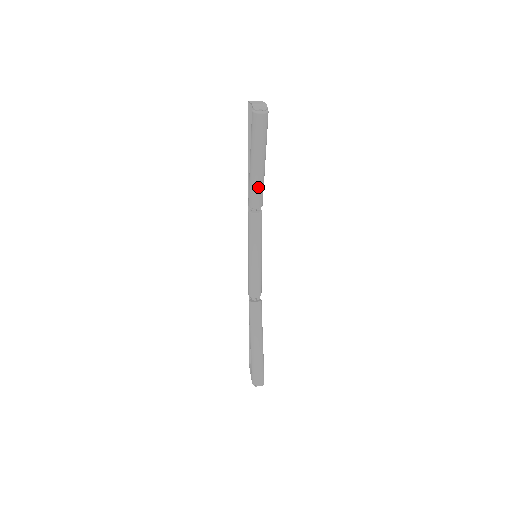
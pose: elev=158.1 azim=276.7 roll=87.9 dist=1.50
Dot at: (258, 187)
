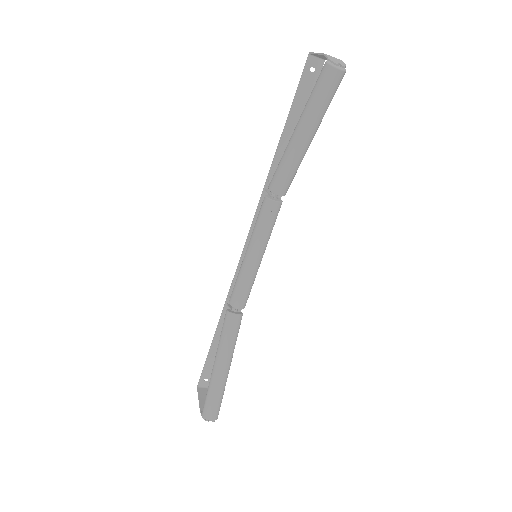
Dot at: (293, 168)
